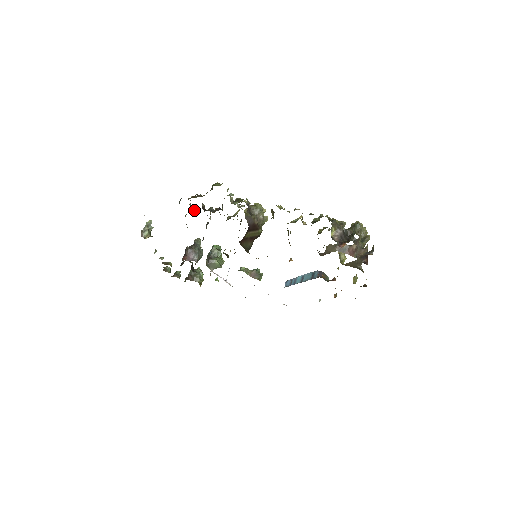
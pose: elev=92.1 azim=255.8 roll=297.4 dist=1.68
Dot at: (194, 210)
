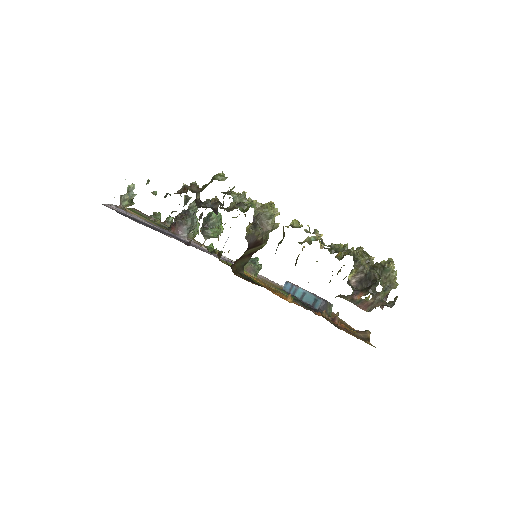
Dot at: (185, 201)
